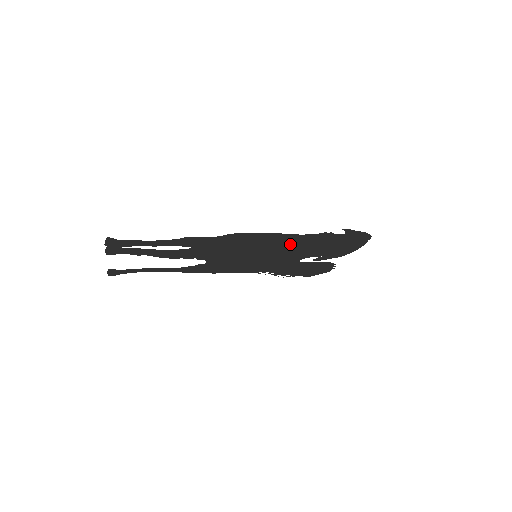
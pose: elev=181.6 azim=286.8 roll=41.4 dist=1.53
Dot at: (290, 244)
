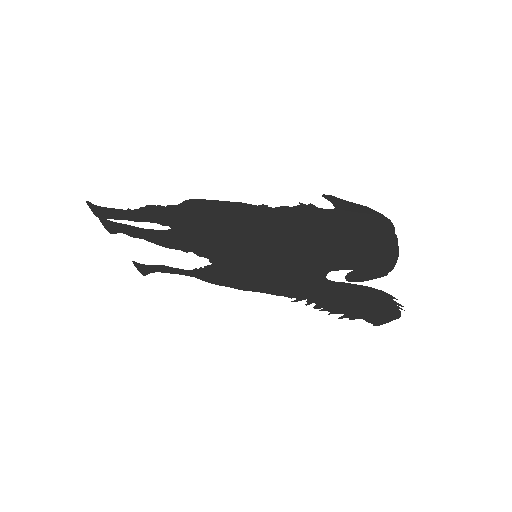
Dot at: (277, 231)
